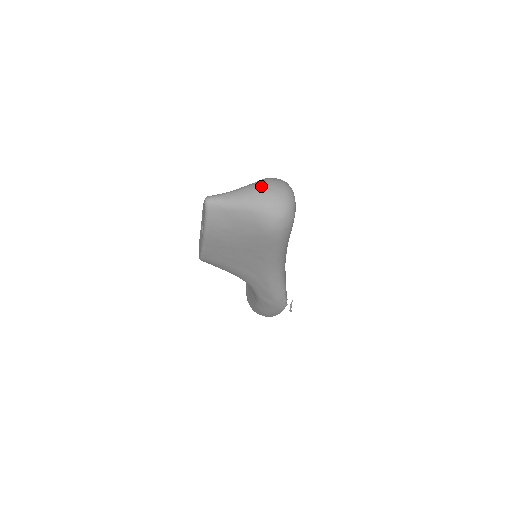
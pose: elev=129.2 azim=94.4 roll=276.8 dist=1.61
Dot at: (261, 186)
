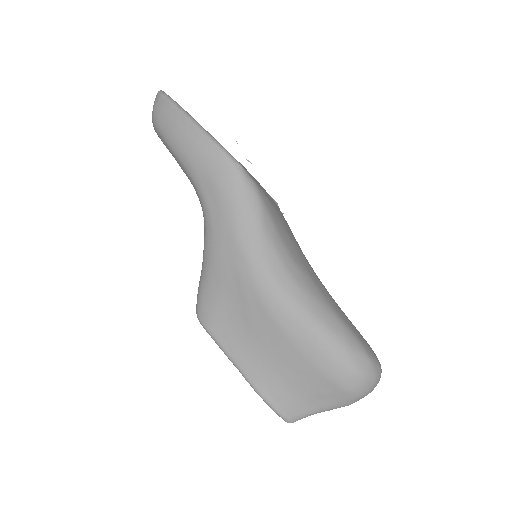
Dot at: occluded
